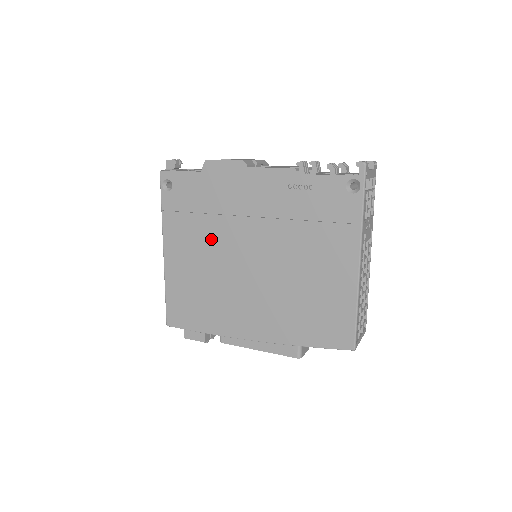
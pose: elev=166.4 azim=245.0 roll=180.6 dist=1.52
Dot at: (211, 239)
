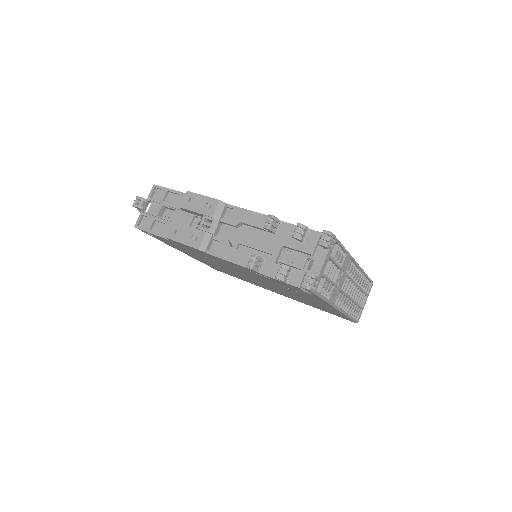
Dot at: occluded
